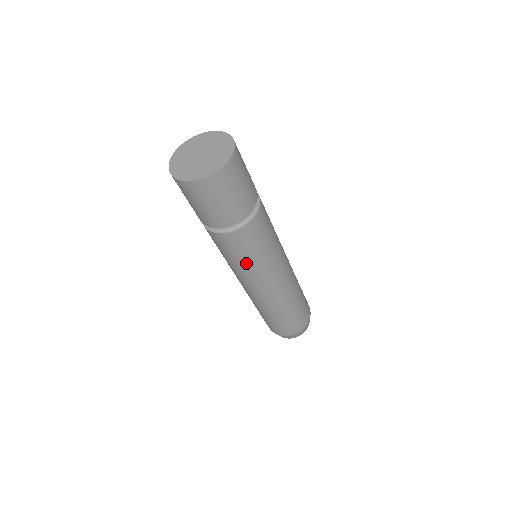
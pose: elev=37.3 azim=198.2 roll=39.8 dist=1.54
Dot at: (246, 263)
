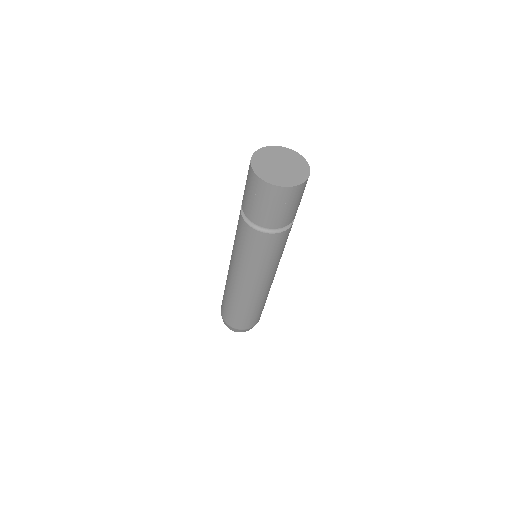
Dot at: (249, 258)
